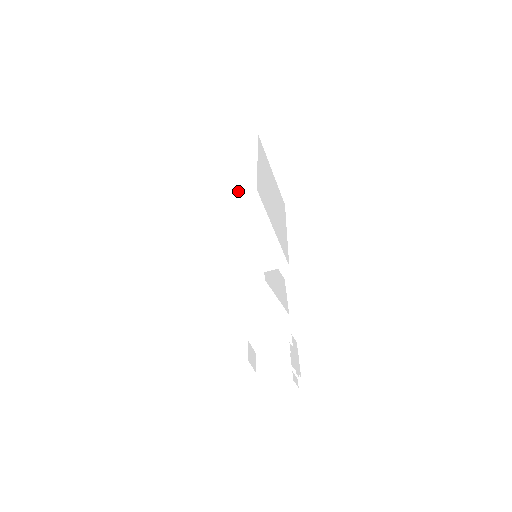
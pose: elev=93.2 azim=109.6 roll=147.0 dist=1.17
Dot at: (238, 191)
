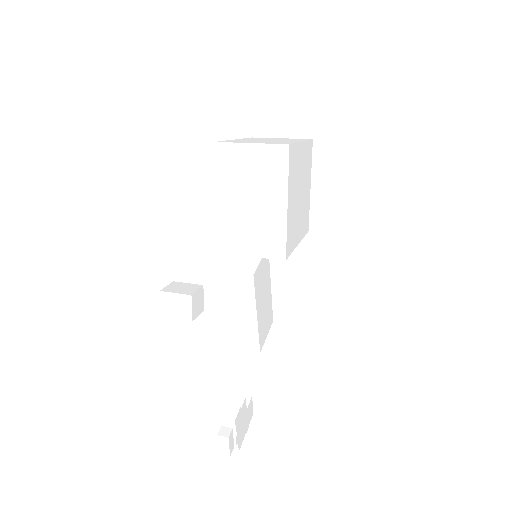
Dot at: (270, 143)
